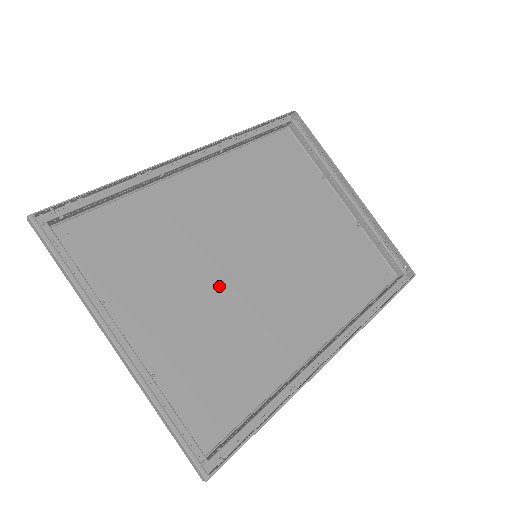
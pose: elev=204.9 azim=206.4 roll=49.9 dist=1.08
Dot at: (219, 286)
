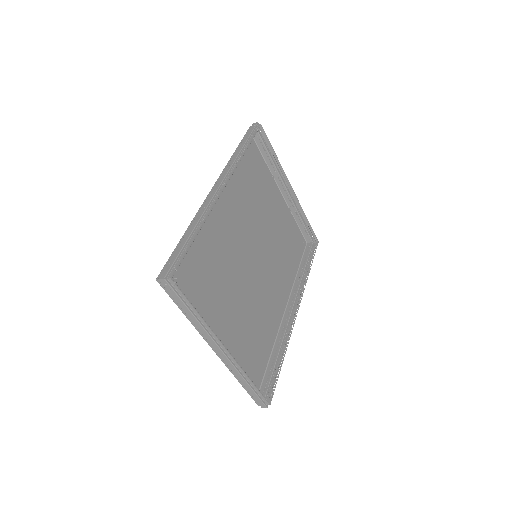
Dot at: (244, 285)
